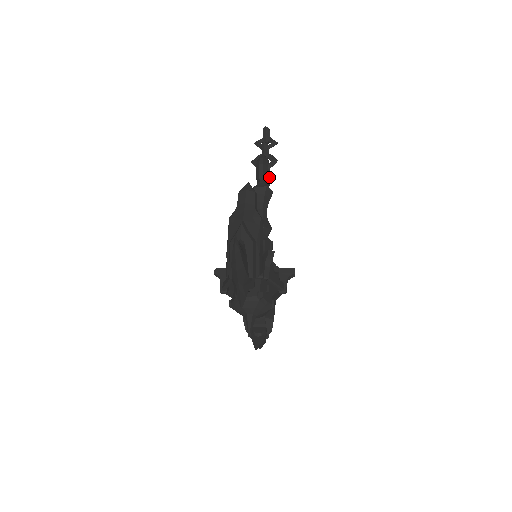
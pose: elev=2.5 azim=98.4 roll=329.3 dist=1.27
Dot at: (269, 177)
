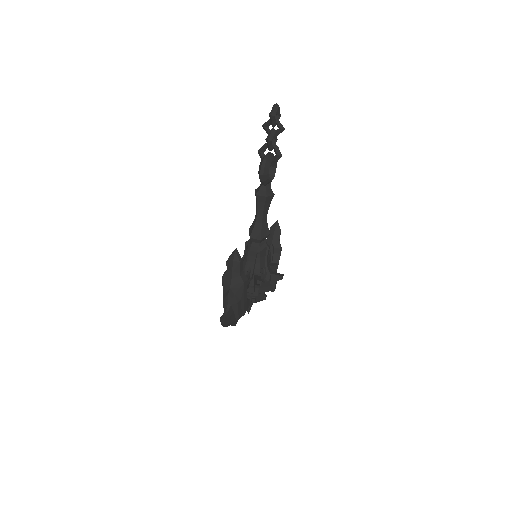
Dot at: (275, 165)
